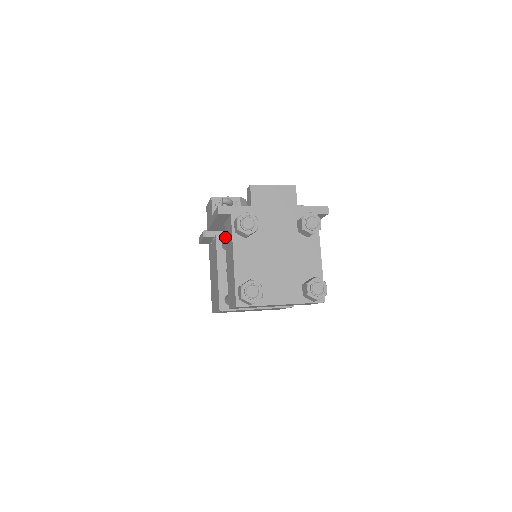
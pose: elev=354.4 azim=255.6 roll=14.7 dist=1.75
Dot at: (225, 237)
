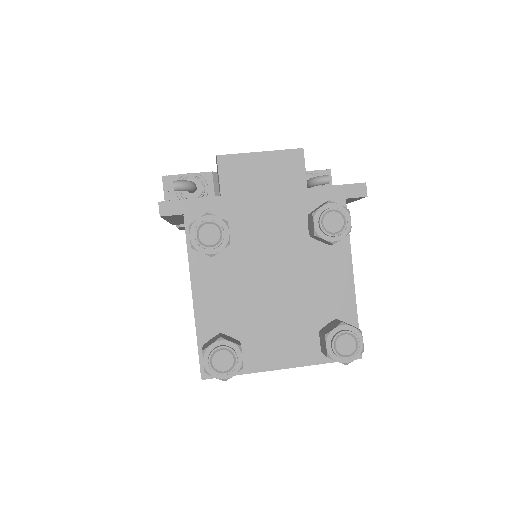
Dot at: occluded
